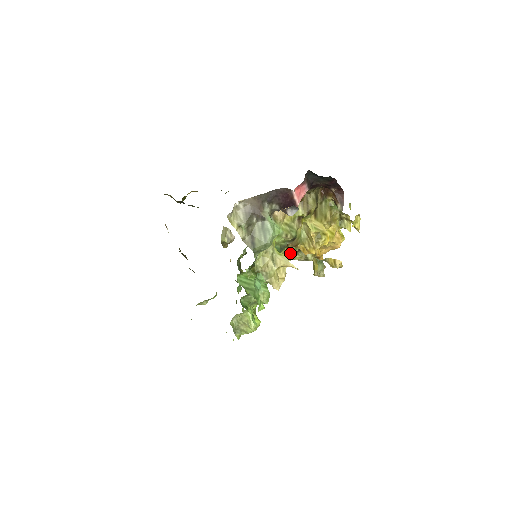
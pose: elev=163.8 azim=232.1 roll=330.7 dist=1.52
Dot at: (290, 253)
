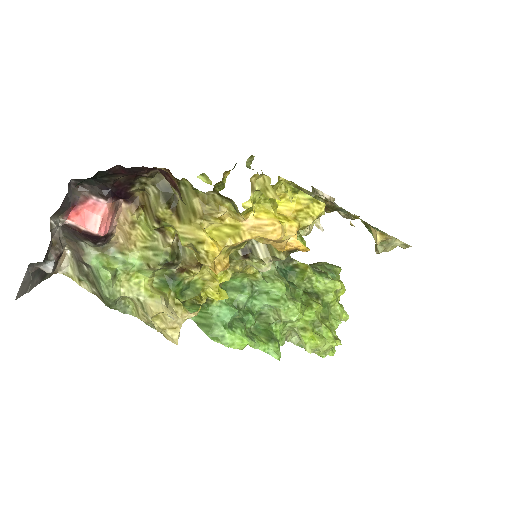
Dot at: (243, 259)
